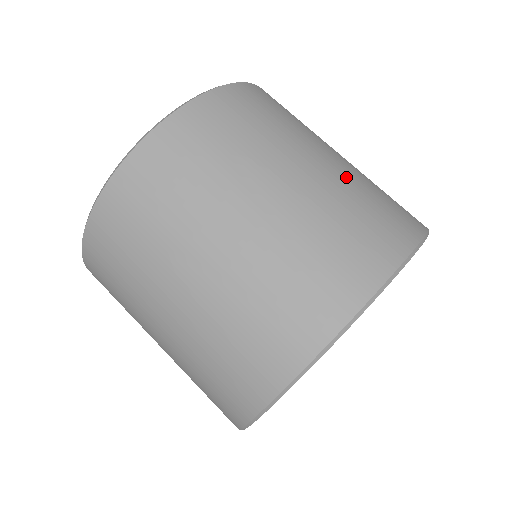
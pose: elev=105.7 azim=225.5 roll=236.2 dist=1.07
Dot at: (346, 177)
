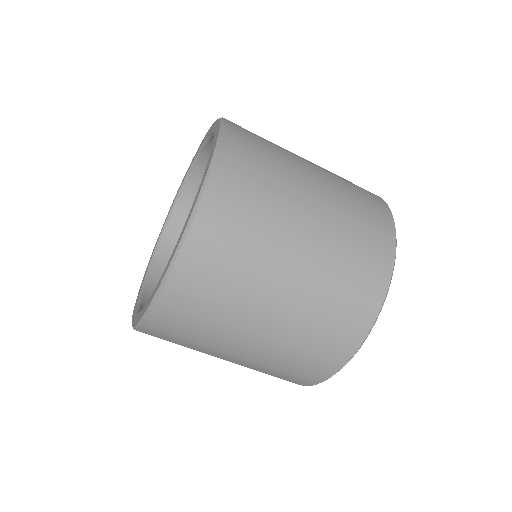
Dot at: (330, 233)
